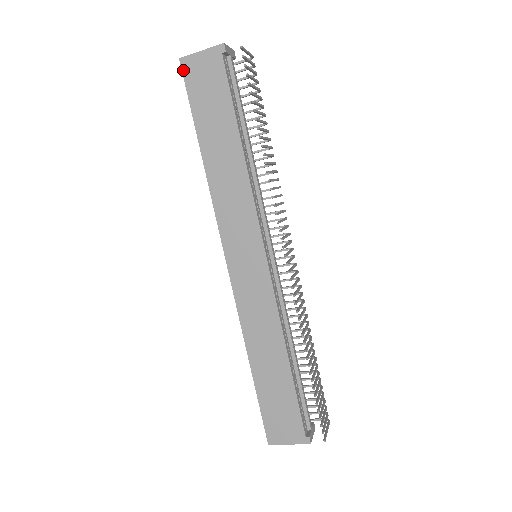
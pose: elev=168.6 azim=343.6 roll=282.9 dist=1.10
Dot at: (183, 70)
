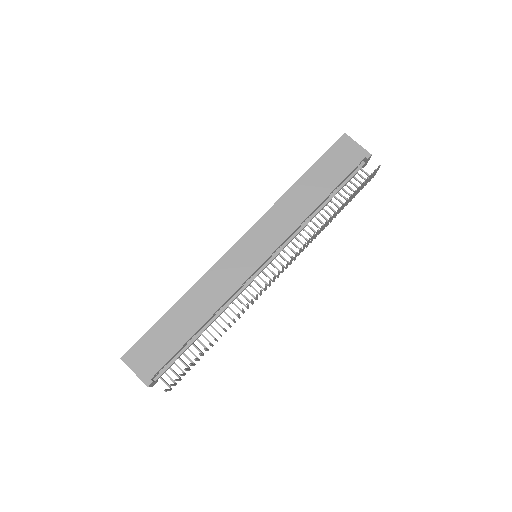
Dot at: (340, 139)
